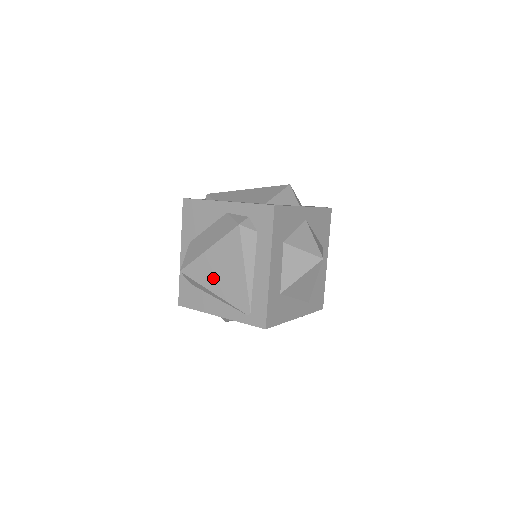
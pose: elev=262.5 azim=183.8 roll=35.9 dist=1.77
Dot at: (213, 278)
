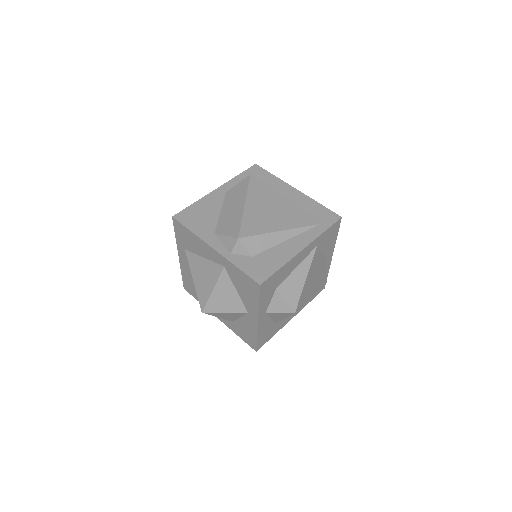
Dot at: (270, 220)
